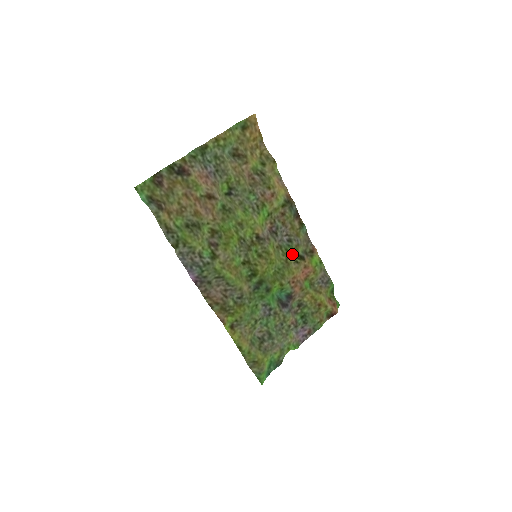
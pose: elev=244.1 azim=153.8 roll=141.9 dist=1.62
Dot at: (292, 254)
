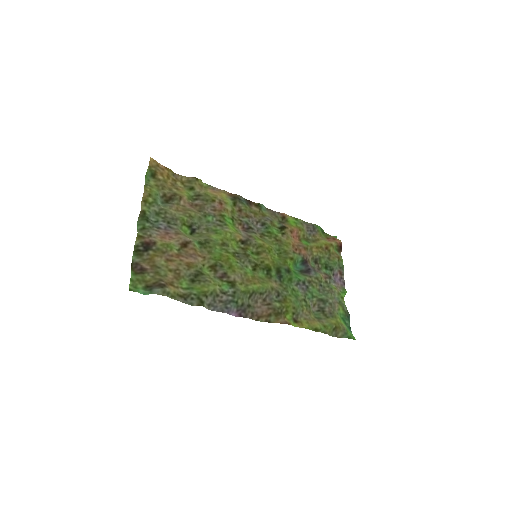
Dot at: (274, 232)
